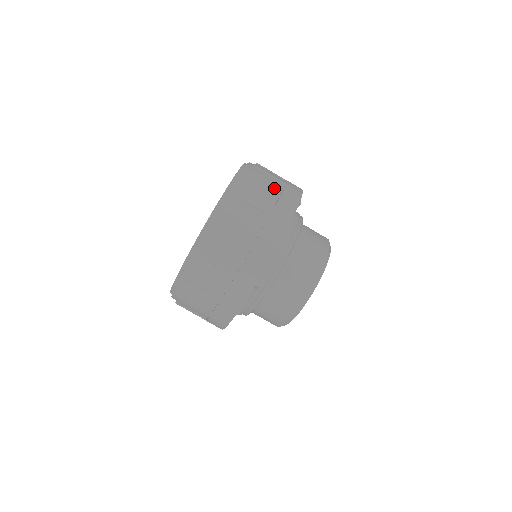
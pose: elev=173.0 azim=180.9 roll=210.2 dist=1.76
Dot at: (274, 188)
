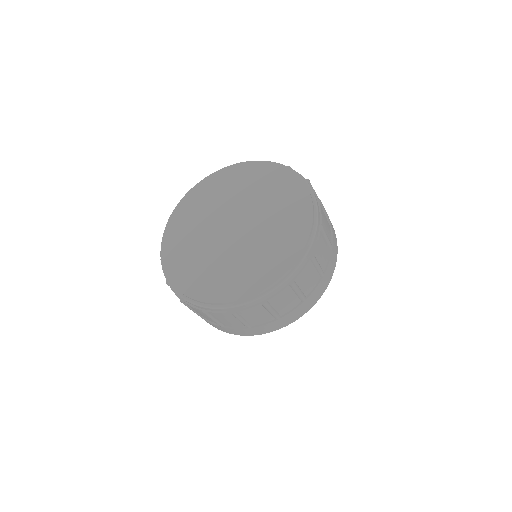
Dot at: occluded
